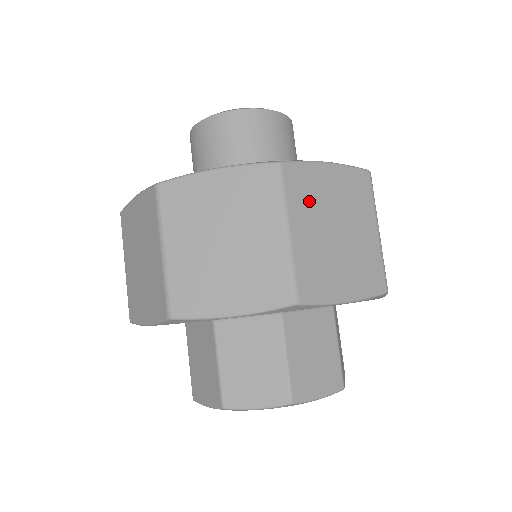
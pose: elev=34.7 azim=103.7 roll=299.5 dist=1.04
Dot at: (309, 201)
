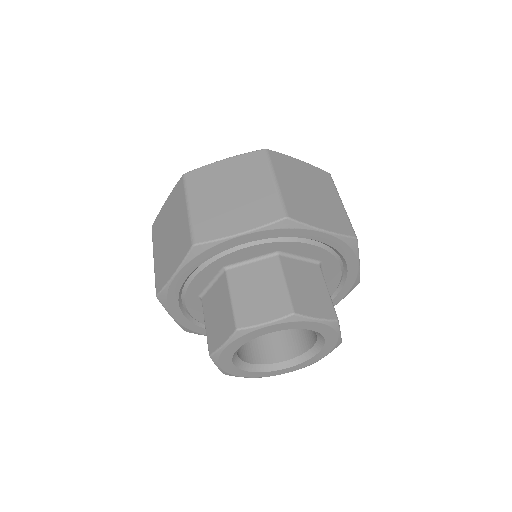
Dot at: (206, 185)
